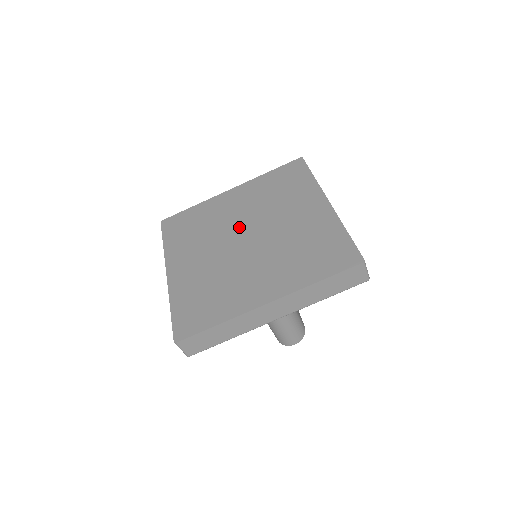
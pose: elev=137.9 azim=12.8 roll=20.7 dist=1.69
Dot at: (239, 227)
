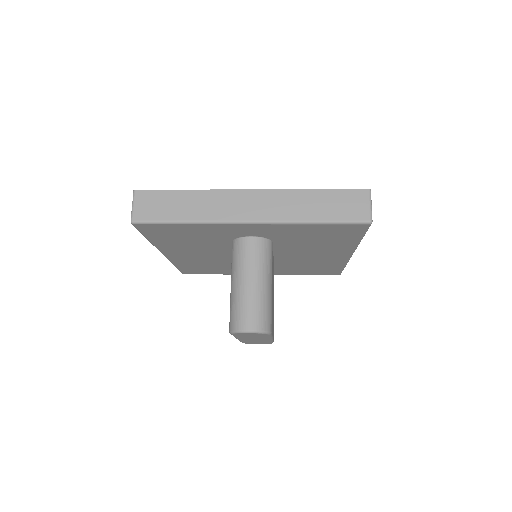
Dot at: occluded
